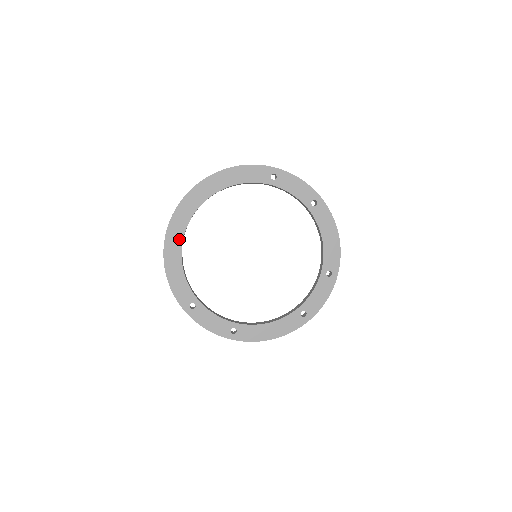
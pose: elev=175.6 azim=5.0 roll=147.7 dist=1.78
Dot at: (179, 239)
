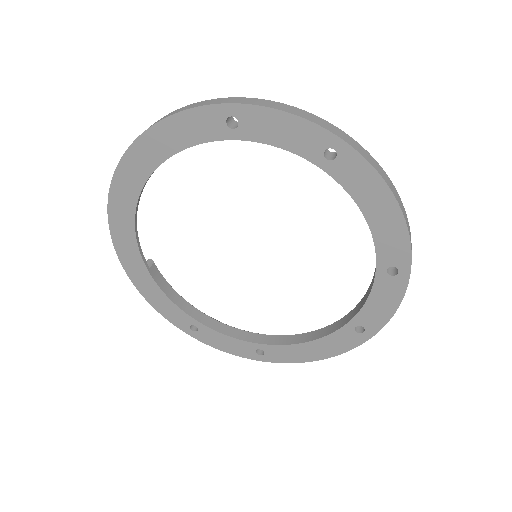
Dot at: (134, 252)
